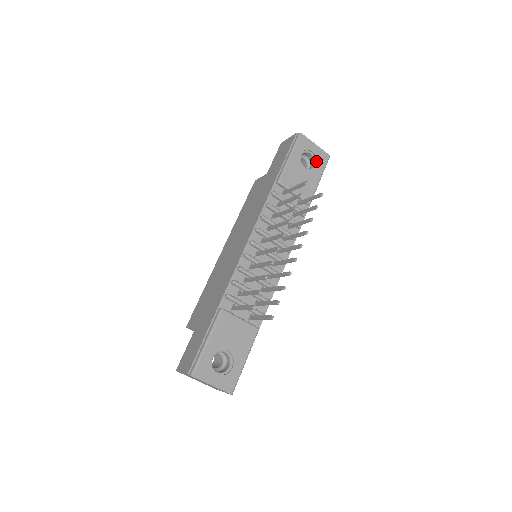
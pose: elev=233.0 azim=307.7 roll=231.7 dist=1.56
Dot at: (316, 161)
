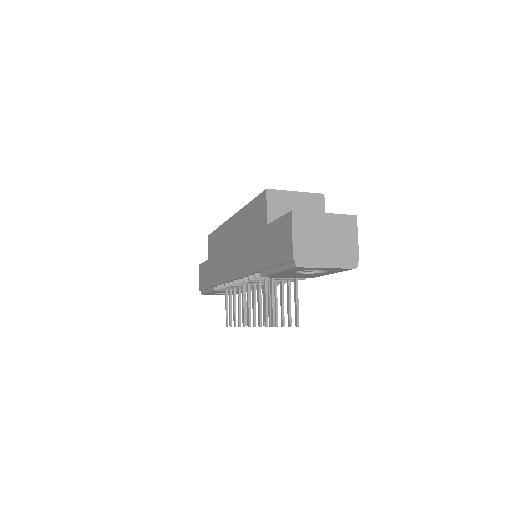
Dot at: occluded
